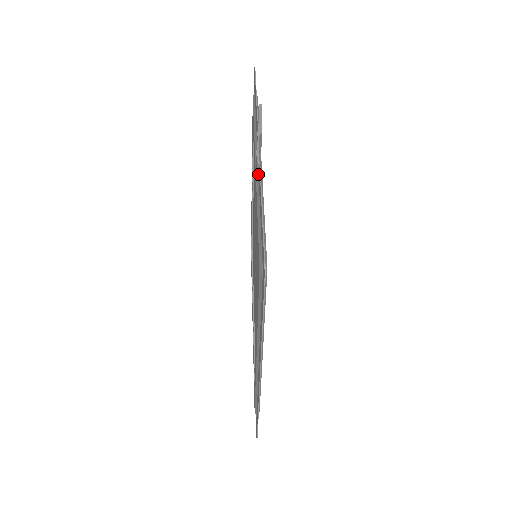
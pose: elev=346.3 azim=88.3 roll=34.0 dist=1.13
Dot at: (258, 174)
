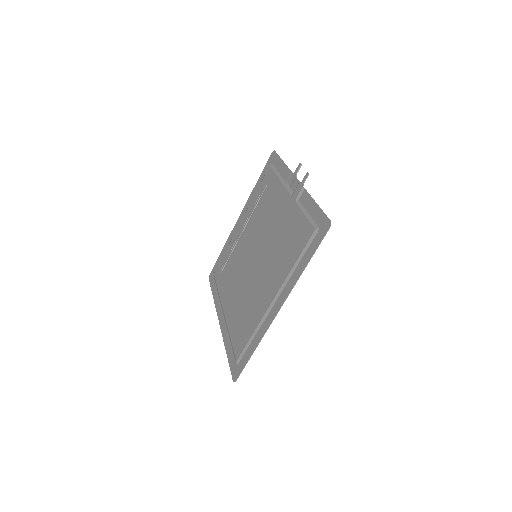
Dot at: (301, 193)
